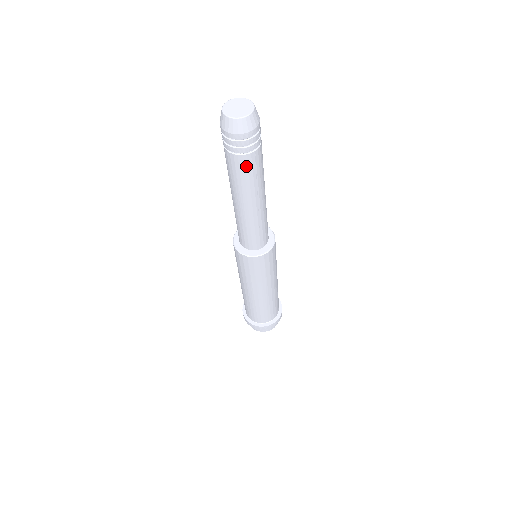
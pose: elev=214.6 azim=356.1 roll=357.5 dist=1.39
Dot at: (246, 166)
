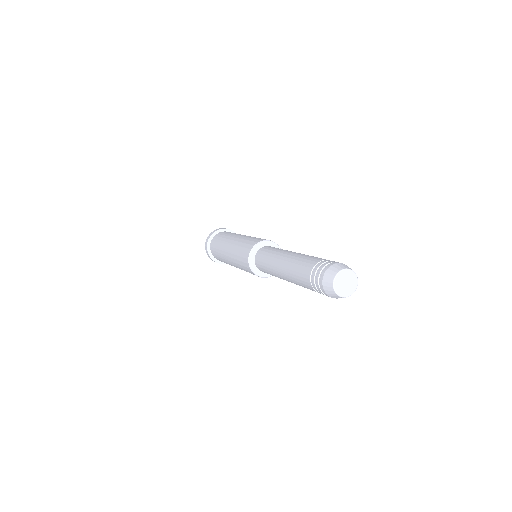
Dot at: (309, 288)
